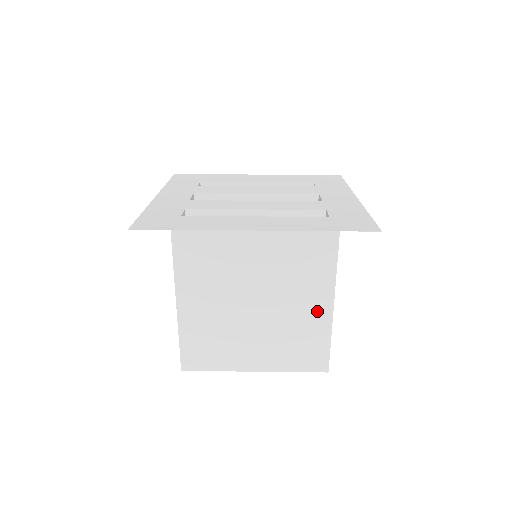
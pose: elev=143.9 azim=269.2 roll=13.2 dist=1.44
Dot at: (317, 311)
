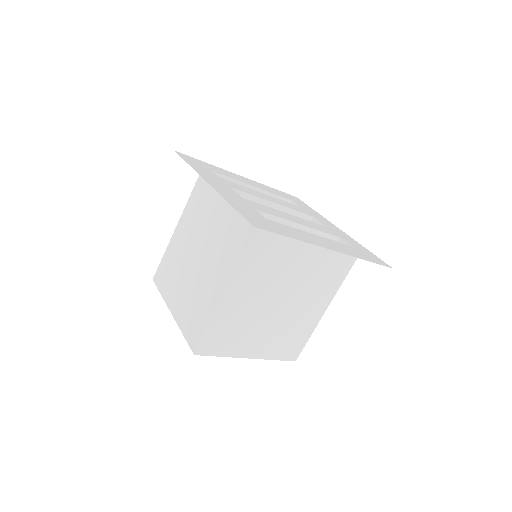
Dot at: (314, 314)
